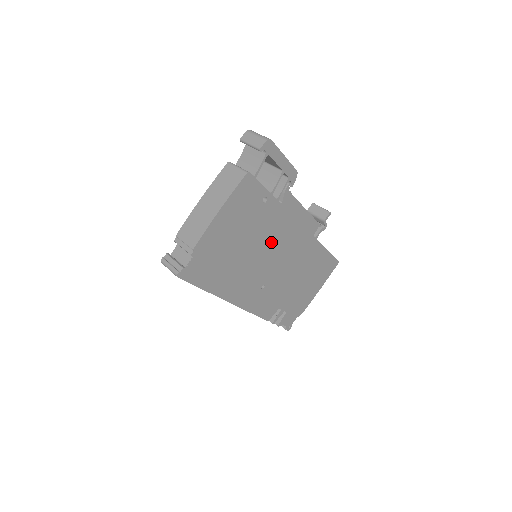
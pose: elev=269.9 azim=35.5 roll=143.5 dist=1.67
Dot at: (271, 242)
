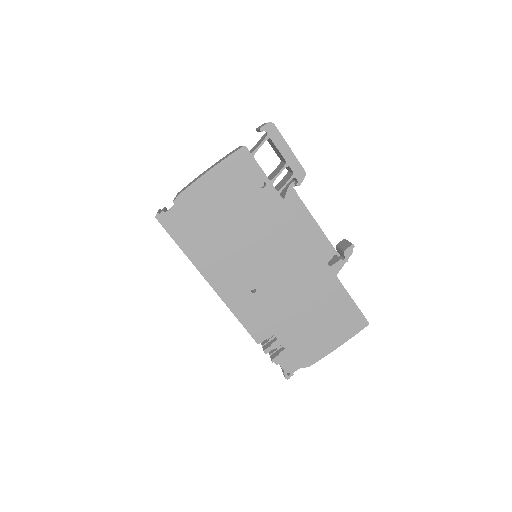
Dot at: (268, 239)
